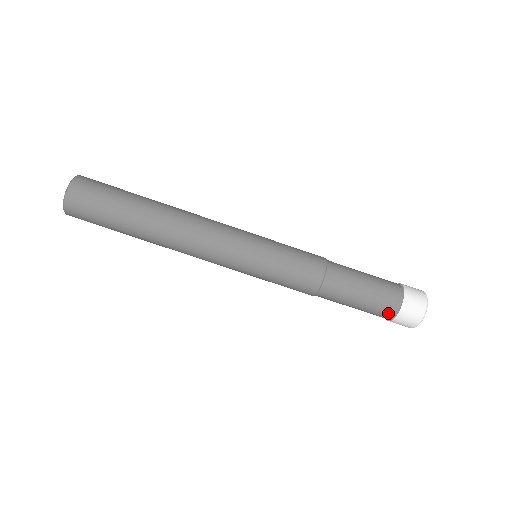
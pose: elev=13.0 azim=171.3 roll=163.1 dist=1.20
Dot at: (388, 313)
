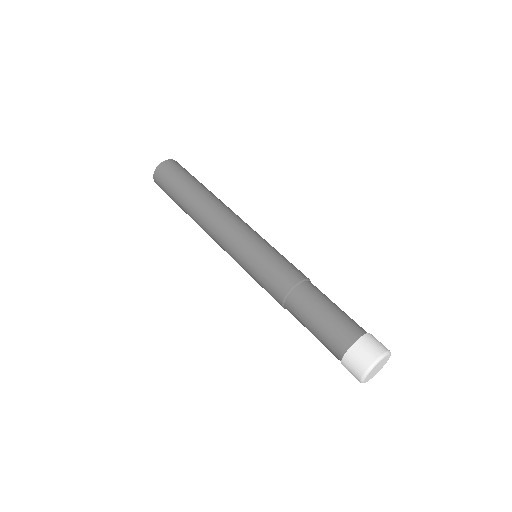
Dot at: occluded
